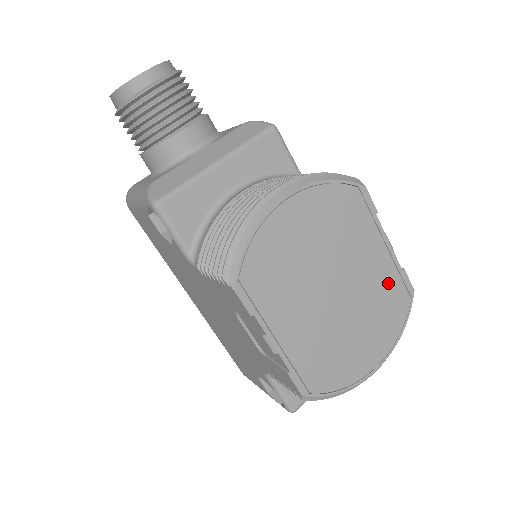
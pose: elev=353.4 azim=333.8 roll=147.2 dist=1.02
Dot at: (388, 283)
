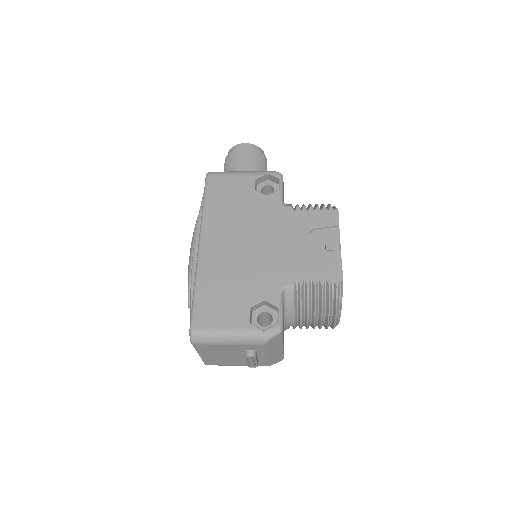
Dot at: occluded
